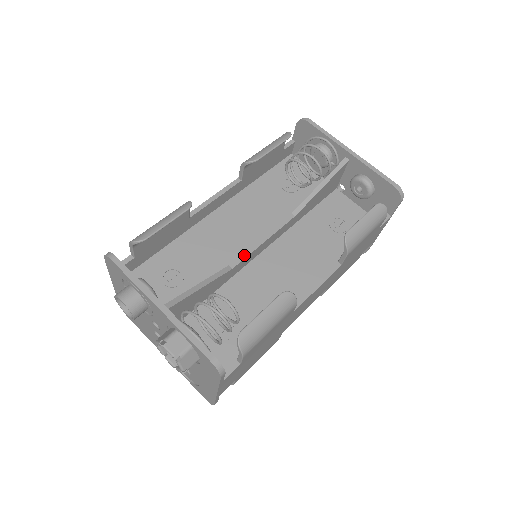
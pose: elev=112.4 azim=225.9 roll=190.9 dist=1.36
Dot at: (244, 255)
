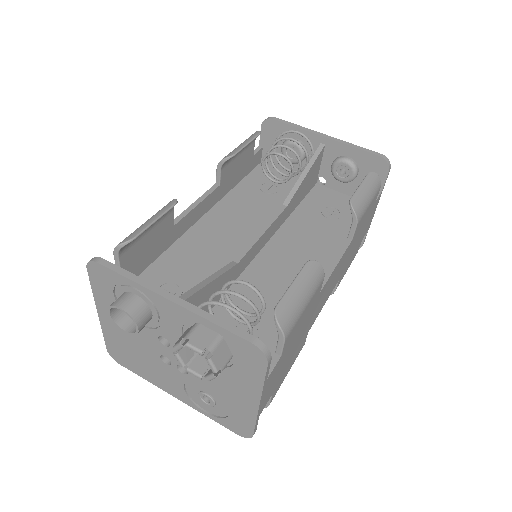
Dot at: (246, 249)
